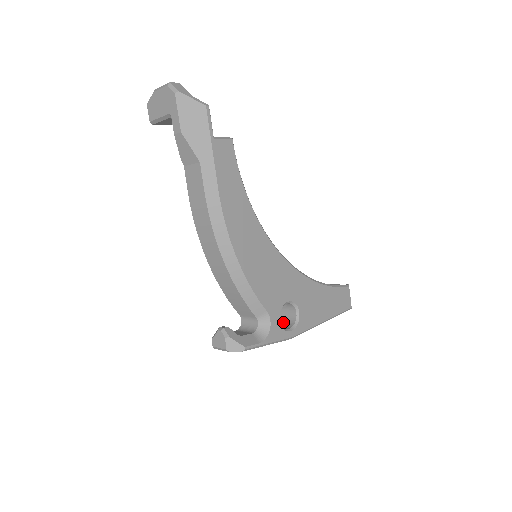
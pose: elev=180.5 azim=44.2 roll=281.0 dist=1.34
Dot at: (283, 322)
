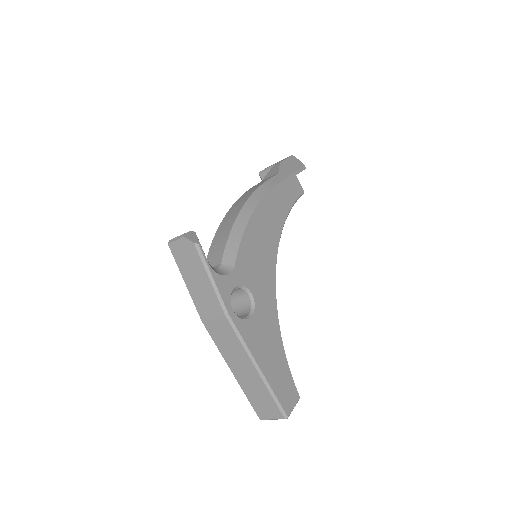
Dot at: occluded
